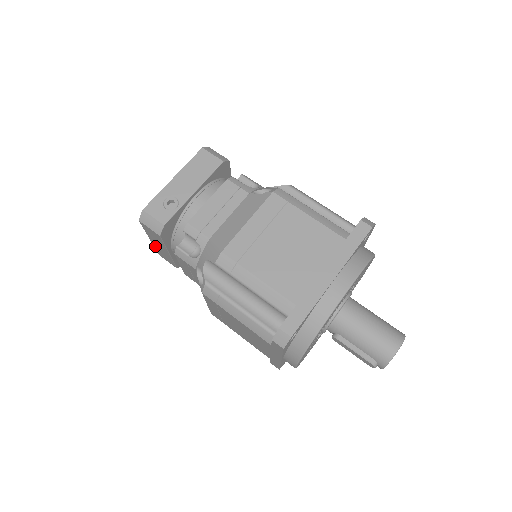
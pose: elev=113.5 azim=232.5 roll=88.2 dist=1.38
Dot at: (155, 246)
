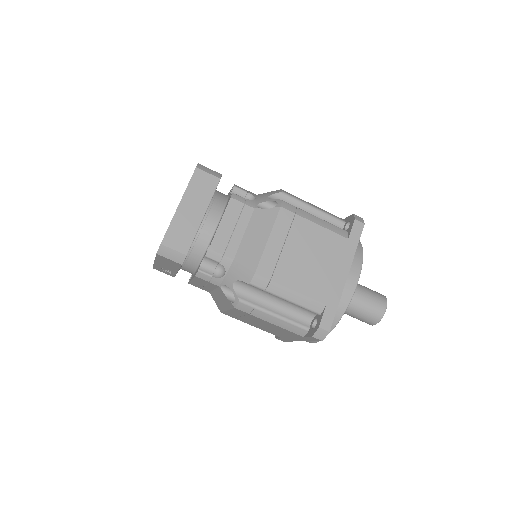
Dot at: occluded
